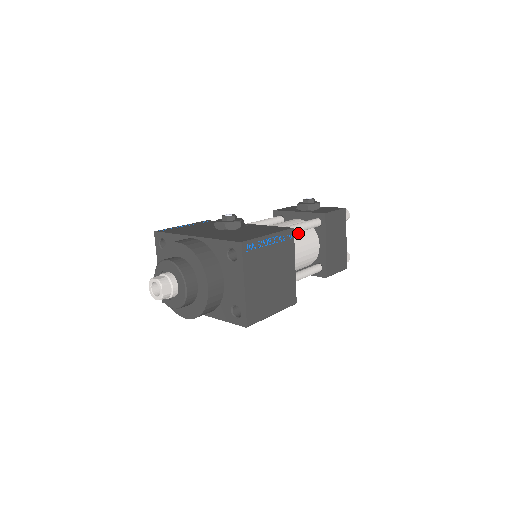
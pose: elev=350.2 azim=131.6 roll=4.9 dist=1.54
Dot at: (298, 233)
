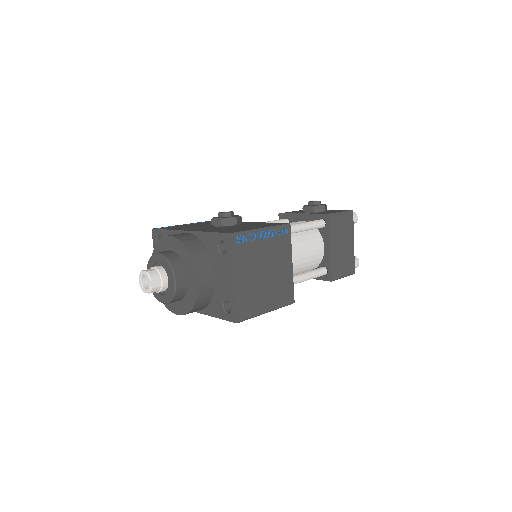
Dot at: (300, 233)
